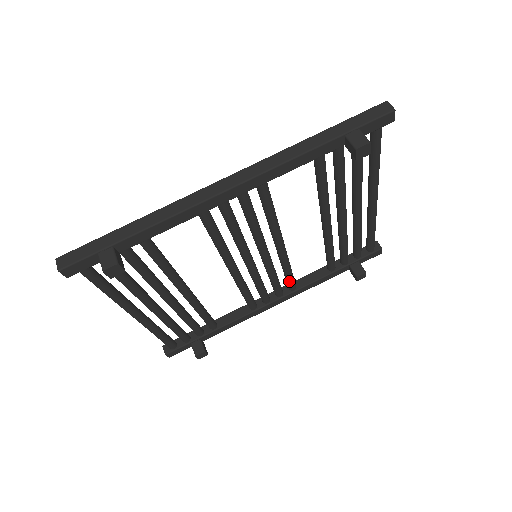
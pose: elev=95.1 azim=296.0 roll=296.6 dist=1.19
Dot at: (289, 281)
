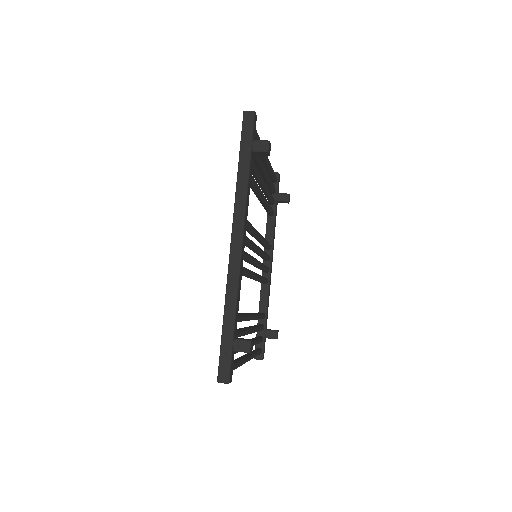
Dot at: (268, 246)
